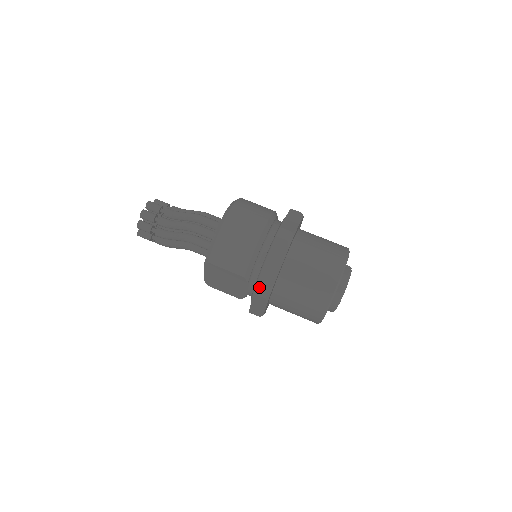
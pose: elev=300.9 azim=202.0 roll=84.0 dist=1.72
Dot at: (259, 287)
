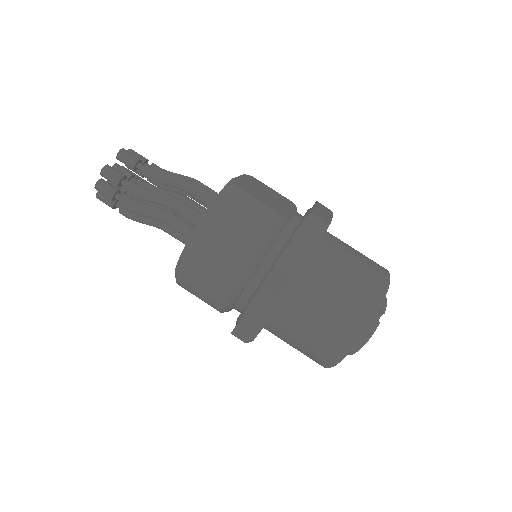
Dot at: (235, 336)
